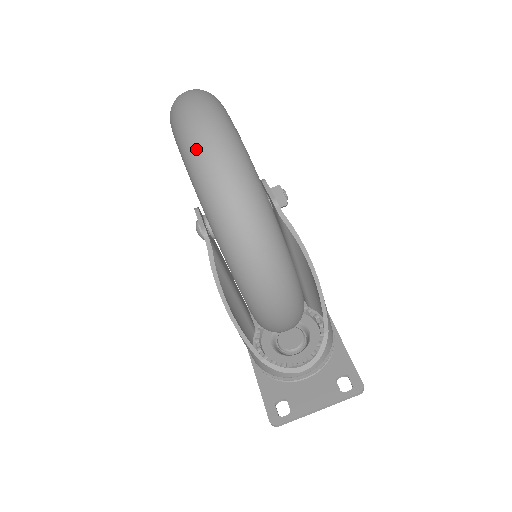
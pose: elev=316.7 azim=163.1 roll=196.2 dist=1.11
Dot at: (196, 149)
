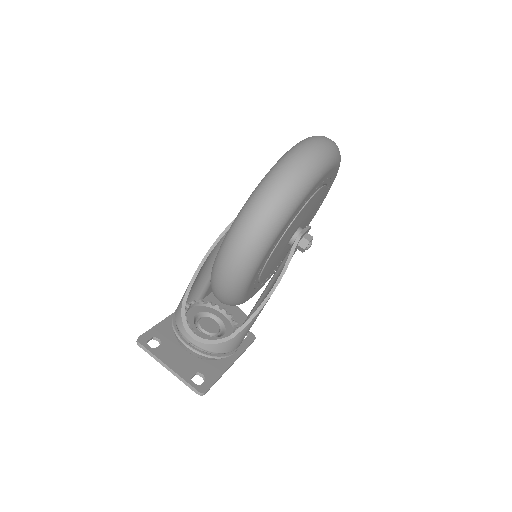
Dot at: (302, 146)
